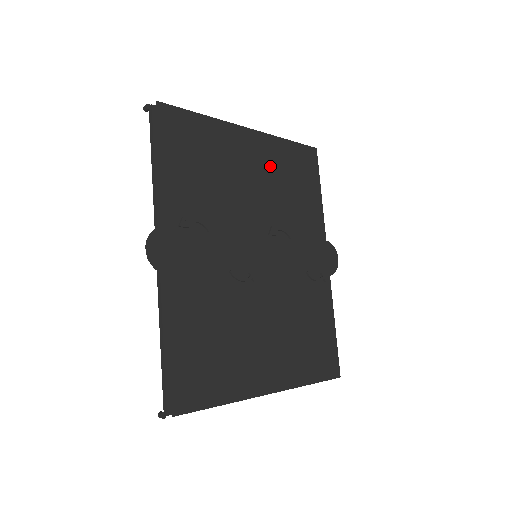
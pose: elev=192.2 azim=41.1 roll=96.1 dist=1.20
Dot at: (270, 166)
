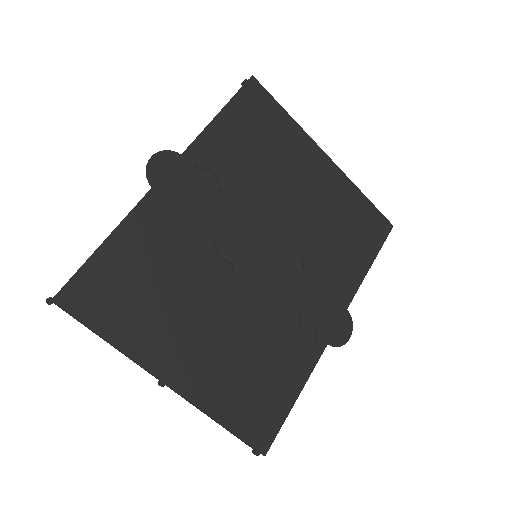
Dot at: (328, 199)
